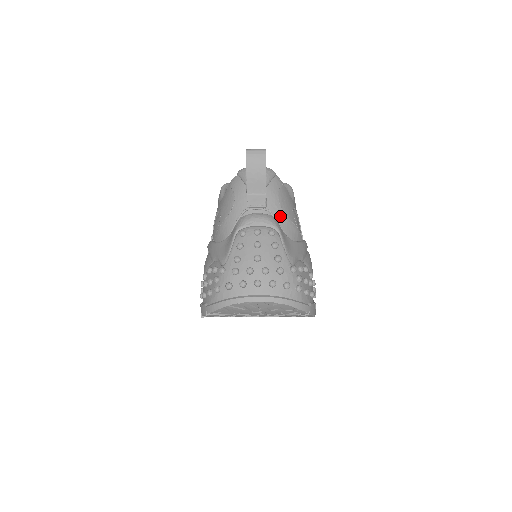
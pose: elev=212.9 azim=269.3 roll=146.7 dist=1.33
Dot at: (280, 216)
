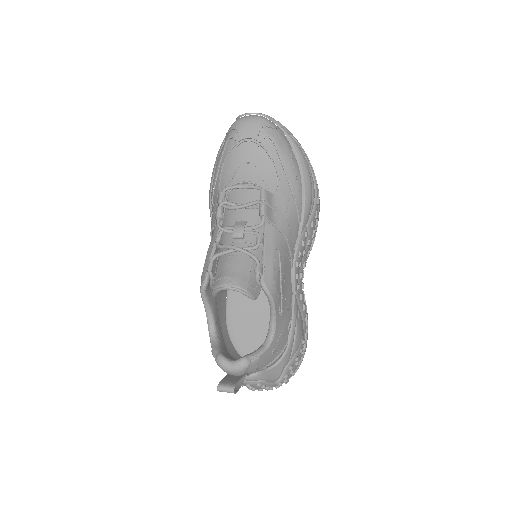
Dot at: (262, 370)
